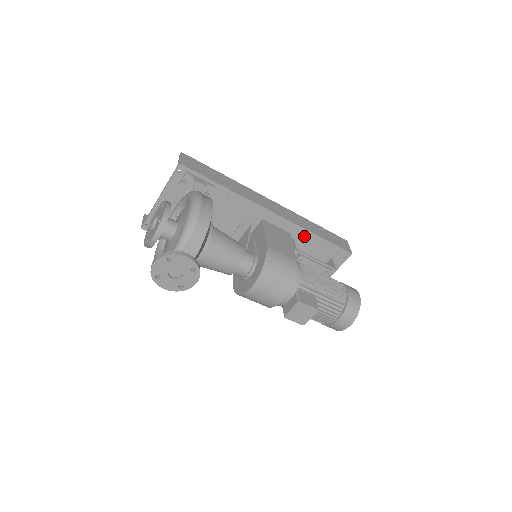
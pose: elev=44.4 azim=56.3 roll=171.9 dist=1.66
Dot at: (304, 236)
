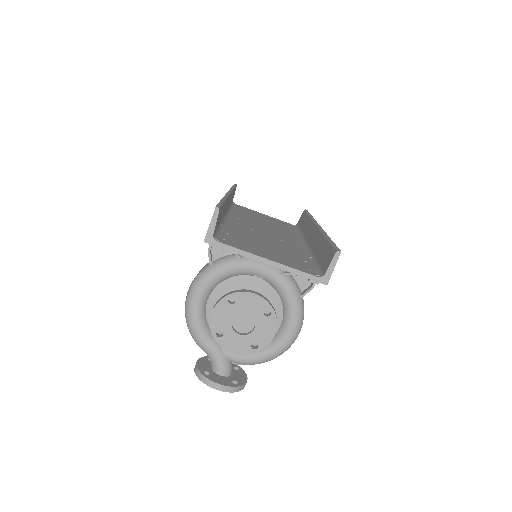
Dot at: occluded
